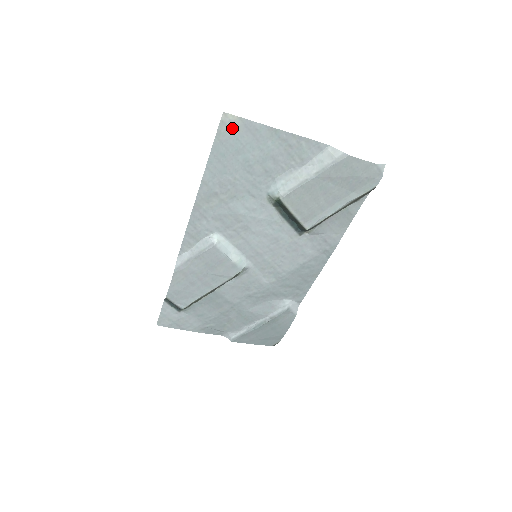
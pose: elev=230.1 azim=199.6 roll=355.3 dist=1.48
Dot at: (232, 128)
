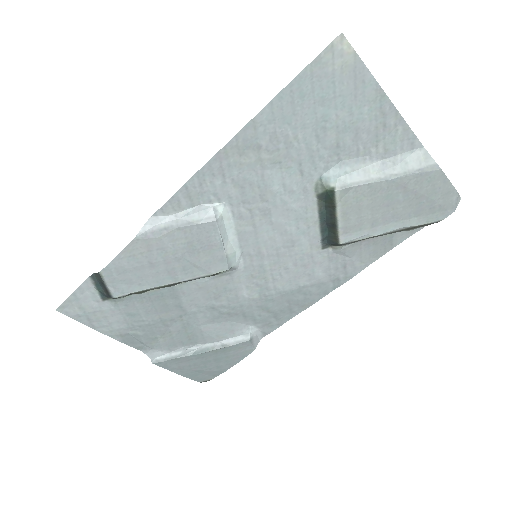
Dot at: (337, 63)
